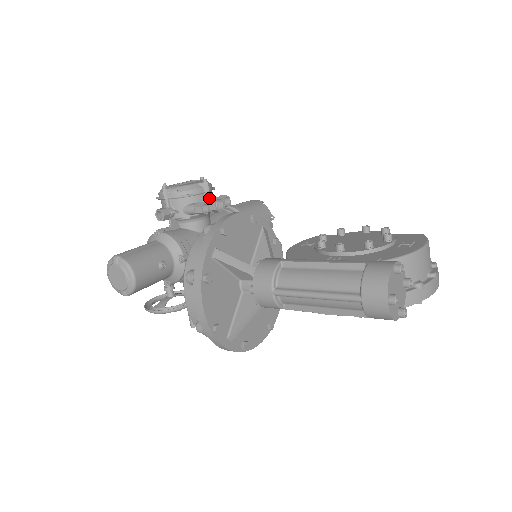
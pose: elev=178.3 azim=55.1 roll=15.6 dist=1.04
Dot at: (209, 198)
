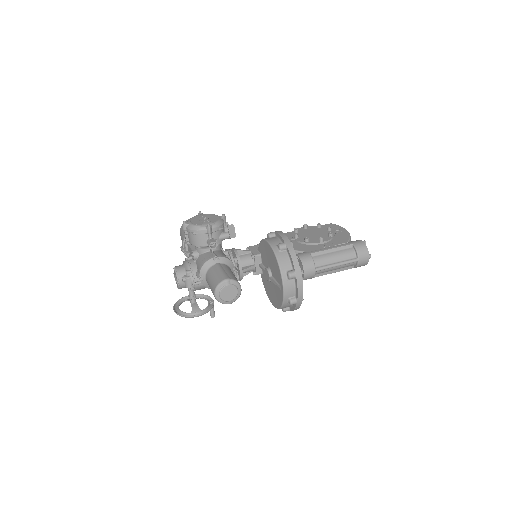
Dot at: (227, 226)
